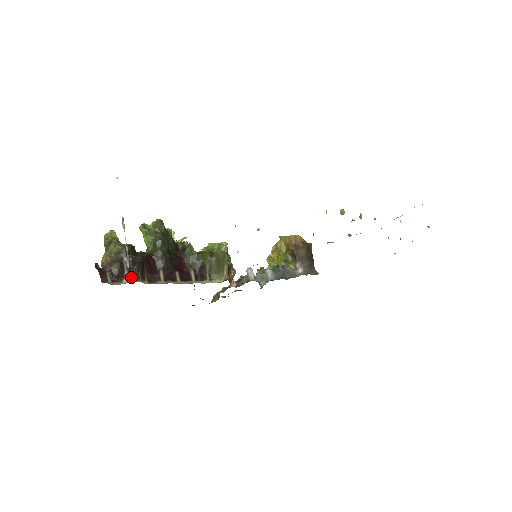
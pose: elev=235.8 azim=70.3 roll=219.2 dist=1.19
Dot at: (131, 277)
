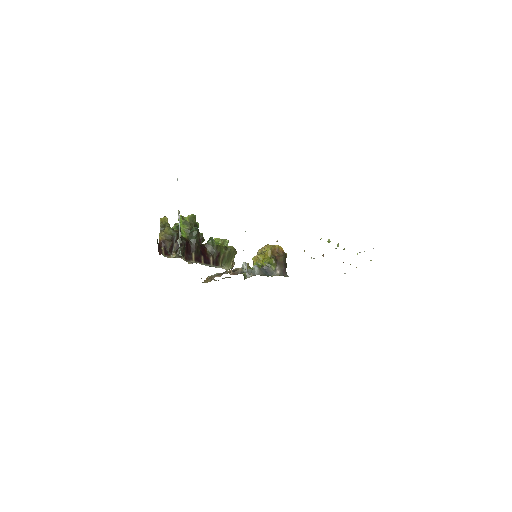
Dot at: (181, 254)
